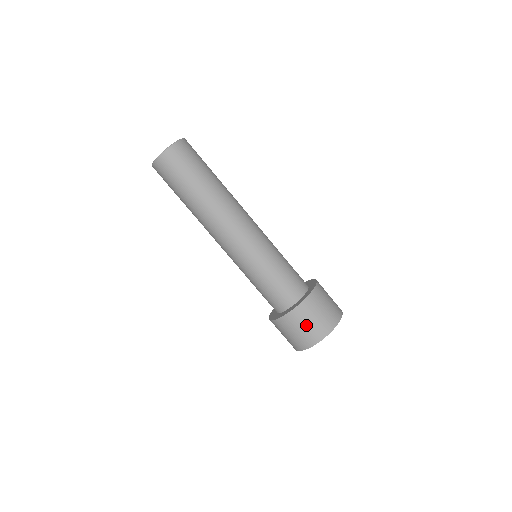
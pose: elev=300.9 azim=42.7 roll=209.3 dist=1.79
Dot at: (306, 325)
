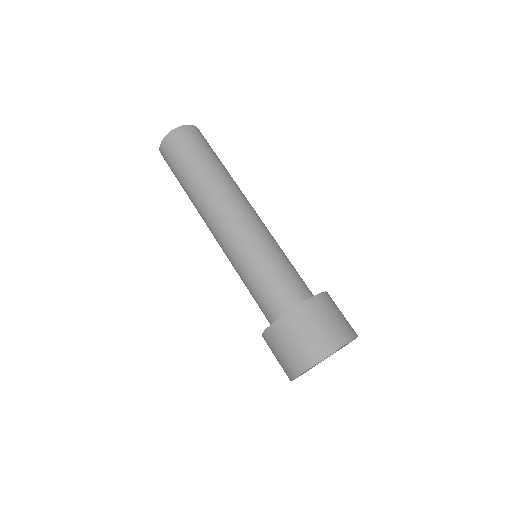
Dot at: (301, 336)
